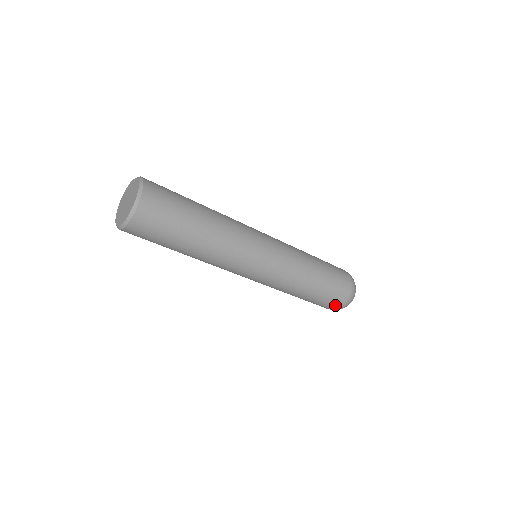
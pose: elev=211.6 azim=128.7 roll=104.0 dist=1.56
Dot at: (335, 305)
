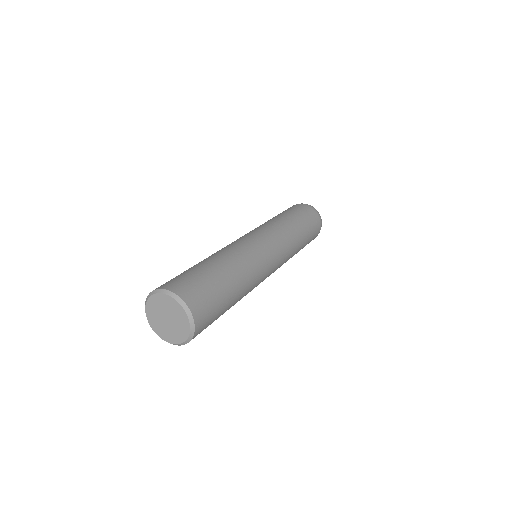
Dot at: occluded
